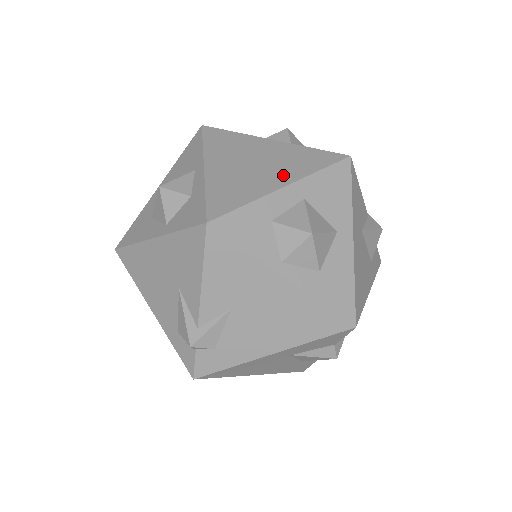
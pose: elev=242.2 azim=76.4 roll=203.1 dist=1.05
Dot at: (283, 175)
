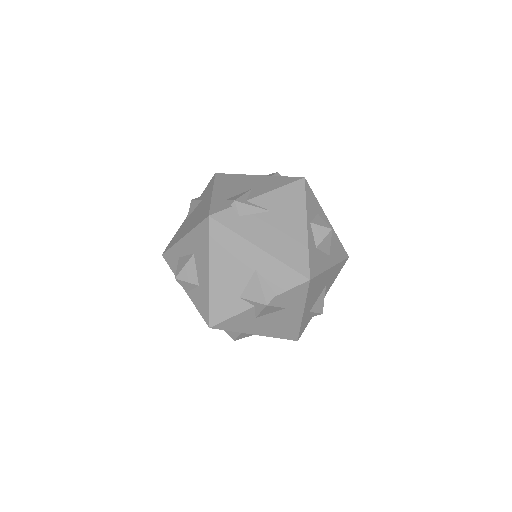
Dot at: occluded
